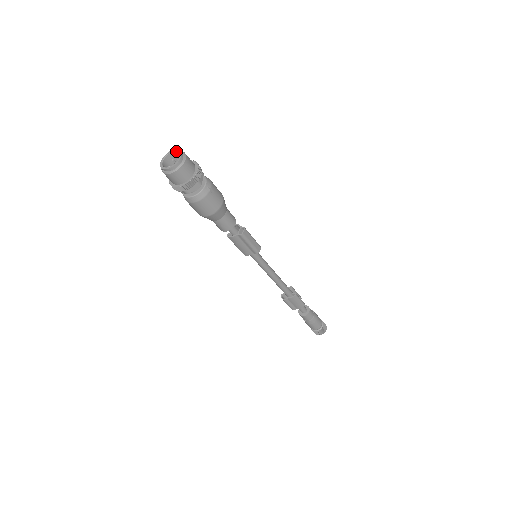
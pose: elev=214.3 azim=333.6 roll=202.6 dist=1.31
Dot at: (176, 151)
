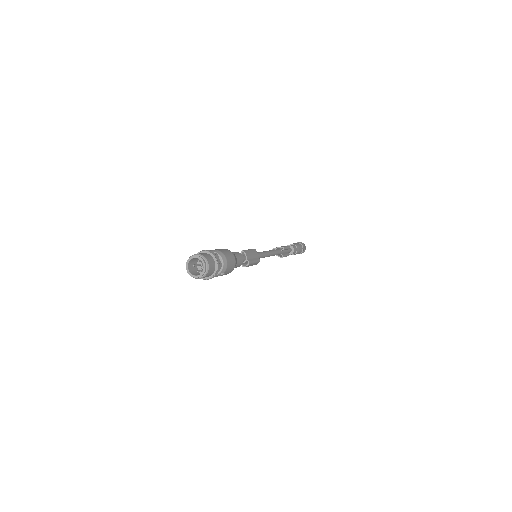
Dot at: (202, 262)
